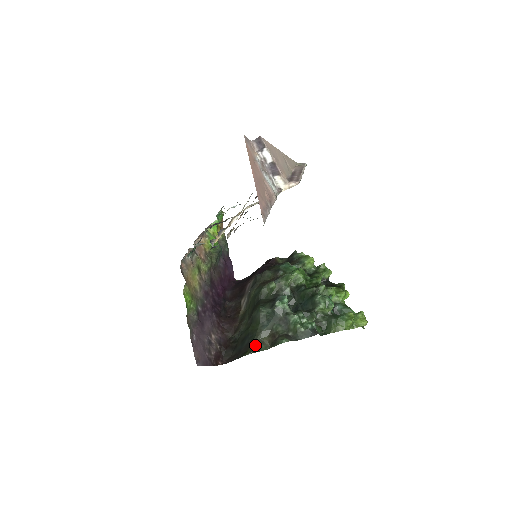
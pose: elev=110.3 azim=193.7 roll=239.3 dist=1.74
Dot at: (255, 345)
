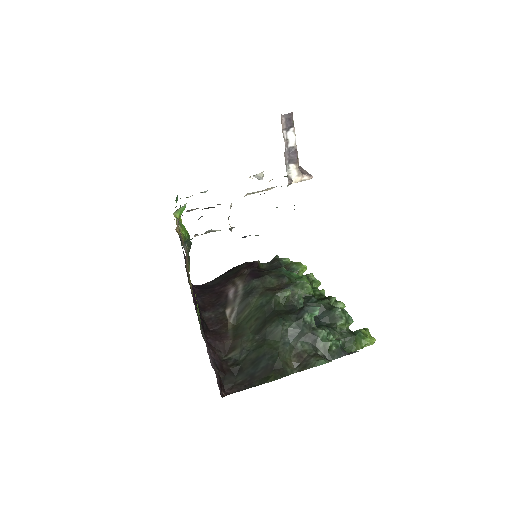
Dot at: (279, 368)
